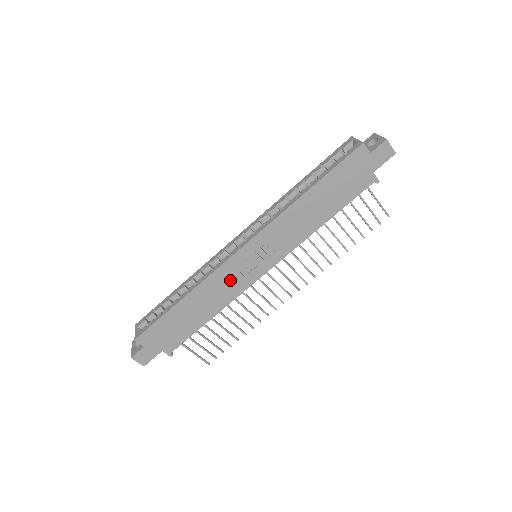
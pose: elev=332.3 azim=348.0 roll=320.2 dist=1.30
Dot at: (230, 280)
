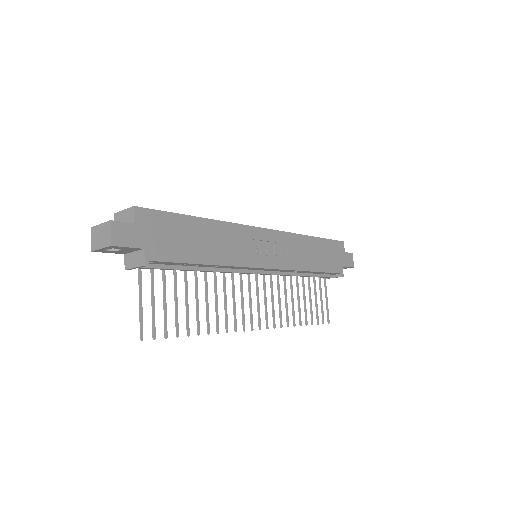
Dot at: (243, 245)
